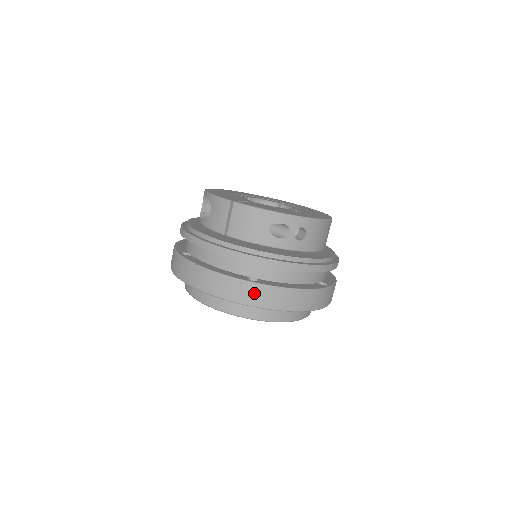
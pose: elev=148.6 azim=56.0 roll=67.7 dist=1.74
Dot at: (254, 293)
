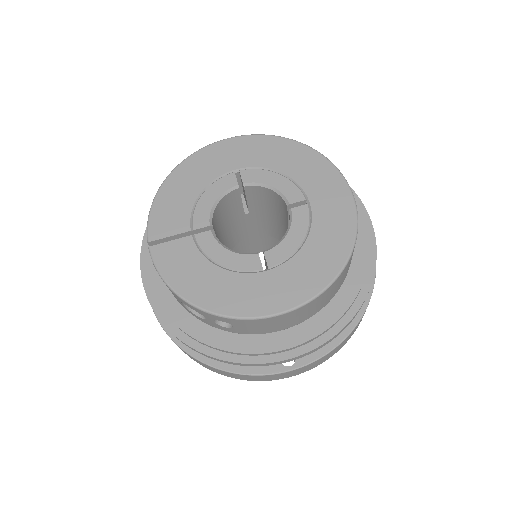
Dot at: occluded
